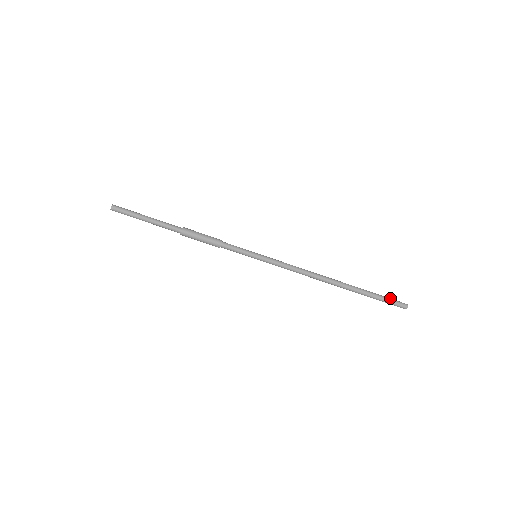
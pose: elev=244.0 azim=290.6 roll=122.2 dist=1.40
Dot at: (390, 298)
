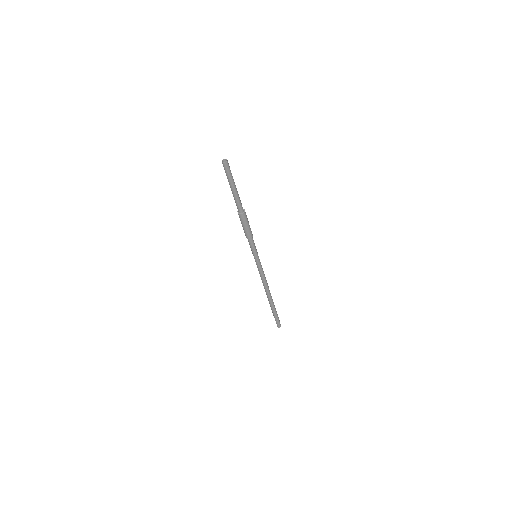
Dot at: occluded
